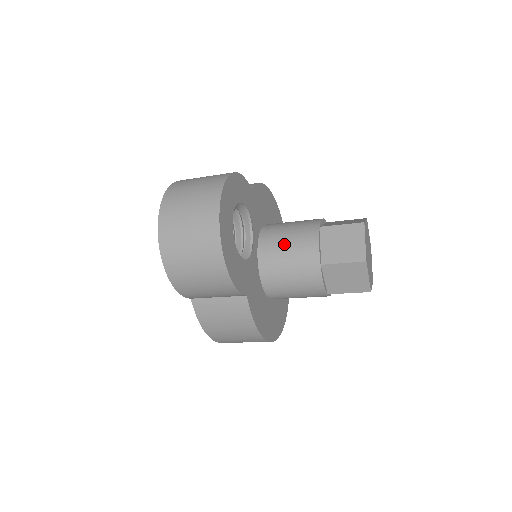
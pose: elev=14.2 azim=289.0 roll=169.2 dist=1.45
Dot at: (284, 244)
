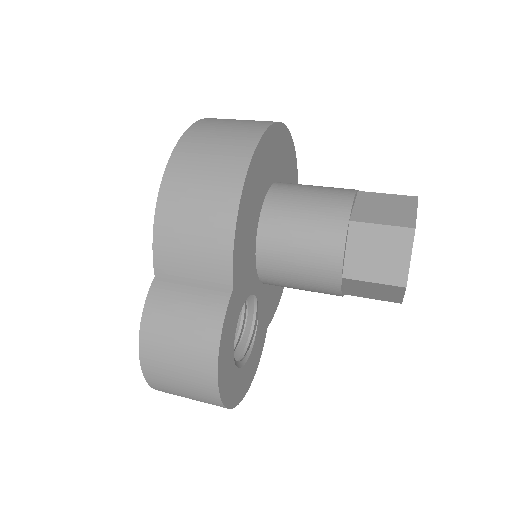
Dot at: (295, 286)
